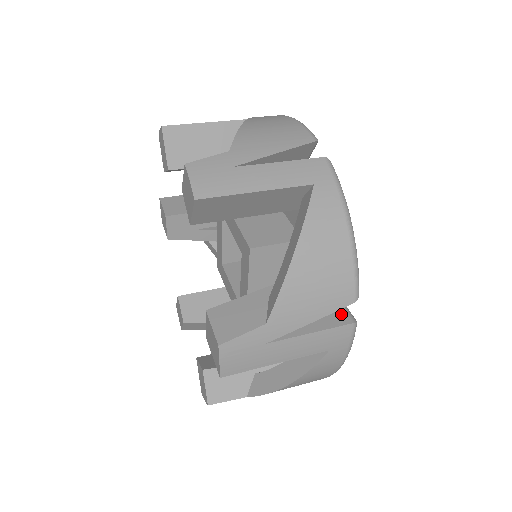
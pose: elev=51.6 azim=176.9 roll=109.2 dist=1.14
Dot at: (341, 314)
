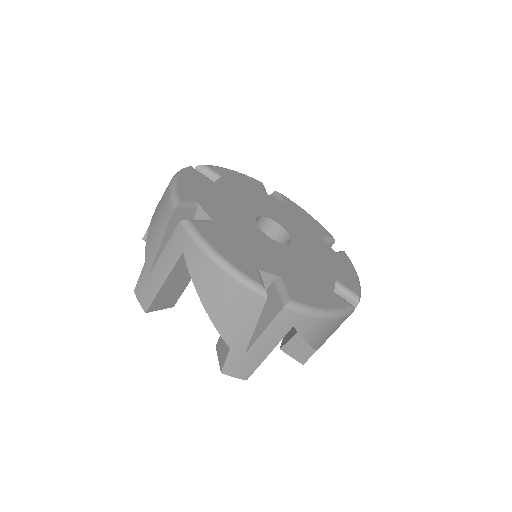
Dot at: (277, 302)
